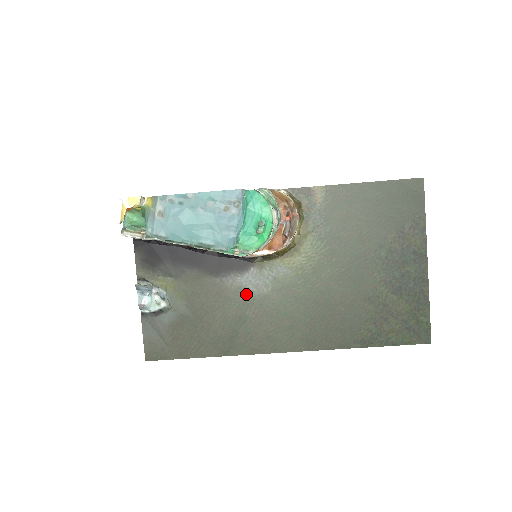
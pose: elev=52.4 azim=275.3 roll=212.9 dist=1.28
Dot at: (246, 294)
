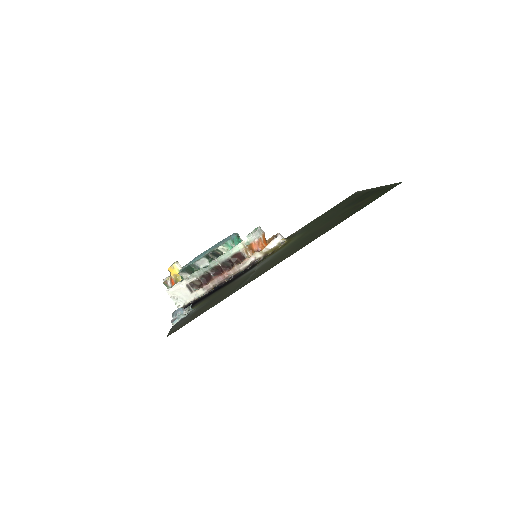
Dot at: (252, 271)
